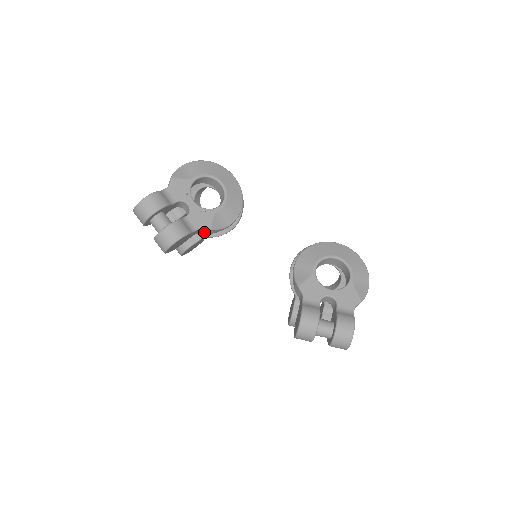
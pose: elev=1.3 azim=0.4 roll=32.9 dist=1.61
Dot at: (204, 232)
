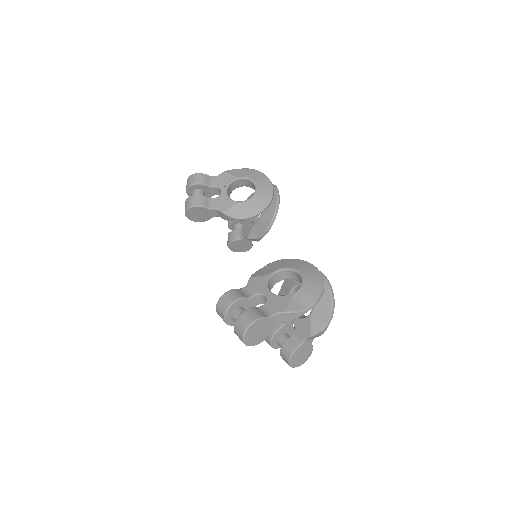
Dot at: (222, 216)
